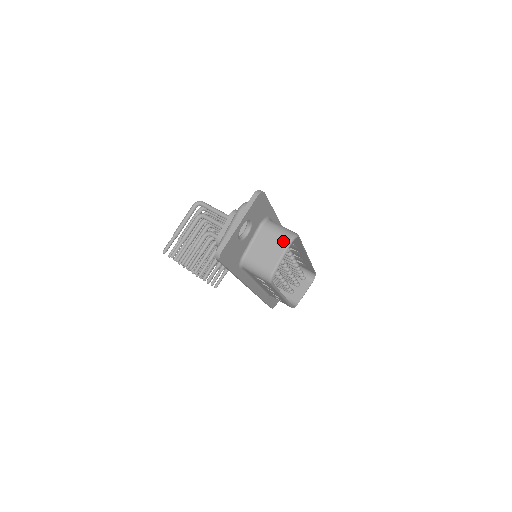
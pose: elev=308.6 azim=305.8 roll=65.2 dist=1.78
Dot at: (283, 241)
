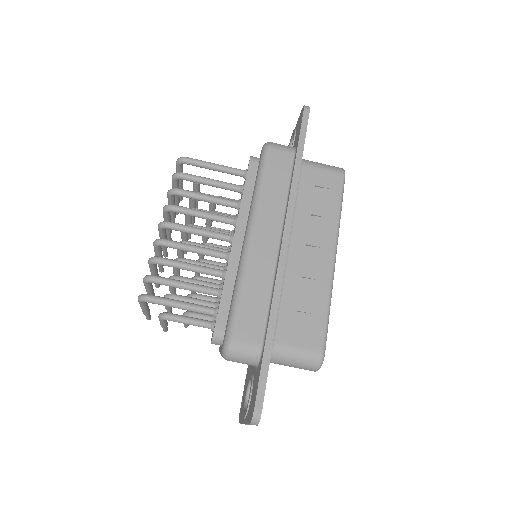
Dot at: occluded
